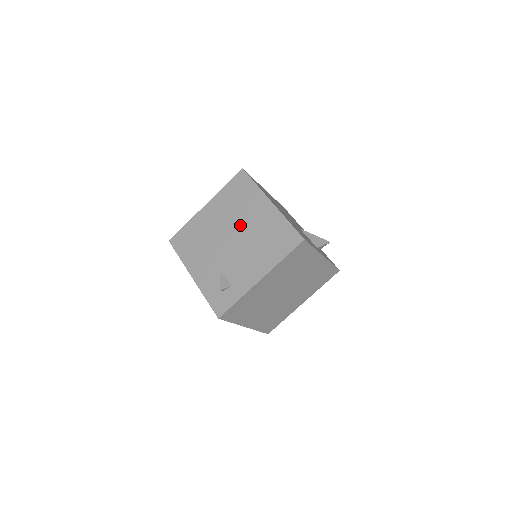
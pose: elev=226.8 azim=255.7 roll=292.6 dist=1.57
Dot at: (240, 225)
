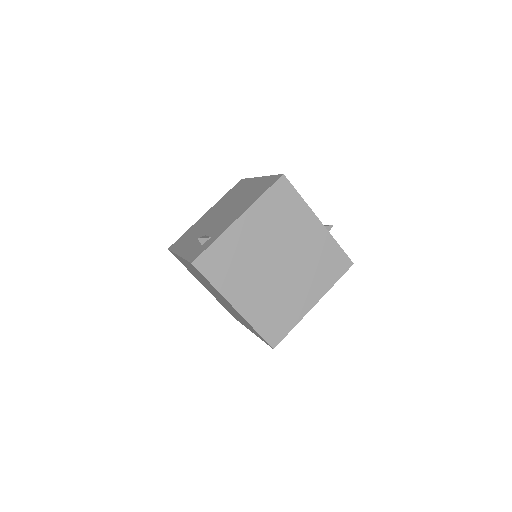
Dot at: (230, 203)
